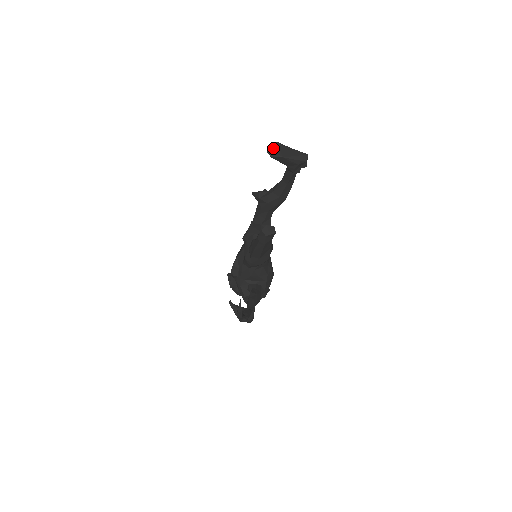
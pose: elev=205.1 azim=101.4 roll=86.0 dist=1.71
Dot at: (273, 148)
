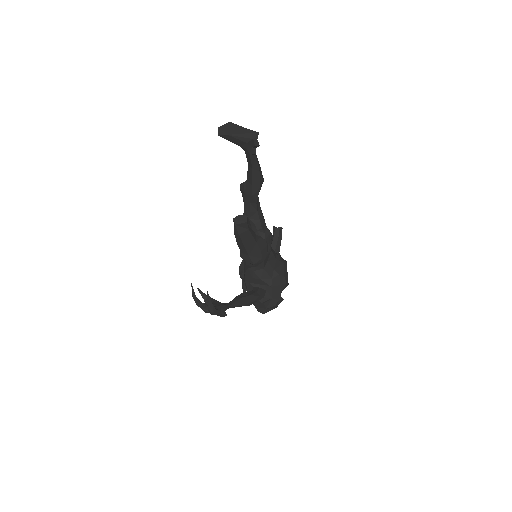
Dot at: (223, 127)
